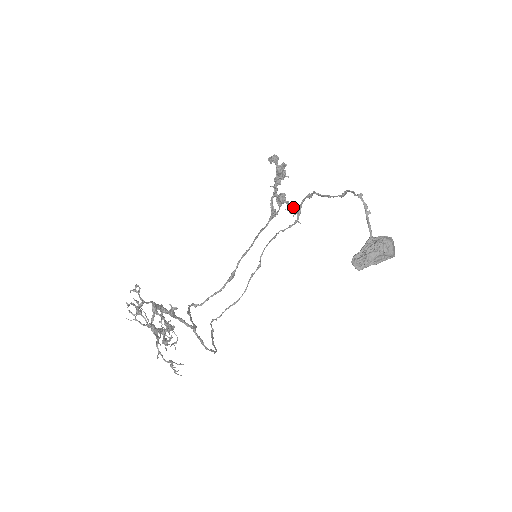
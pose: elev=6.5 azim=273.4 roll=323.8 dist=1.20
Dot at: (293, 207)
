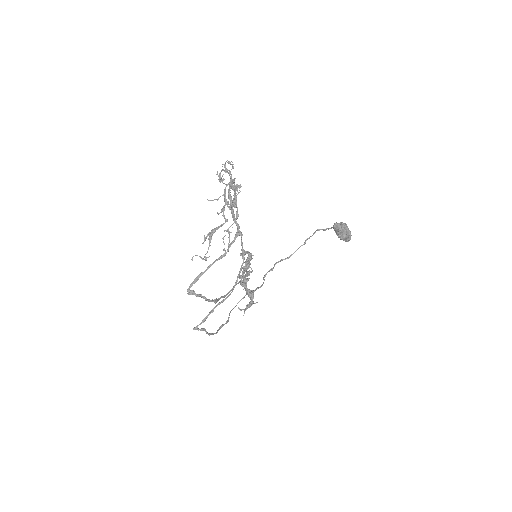
Dot at: (252, 290)
